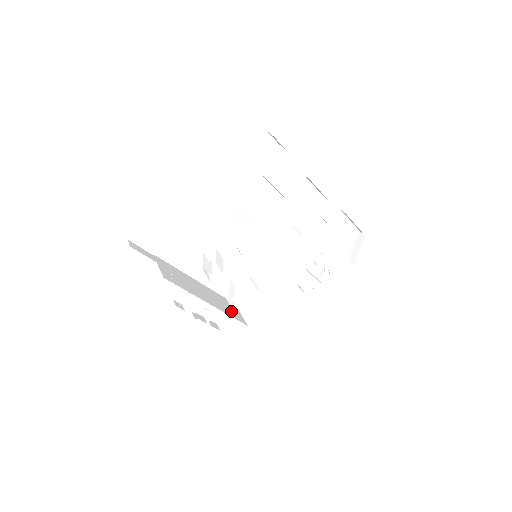
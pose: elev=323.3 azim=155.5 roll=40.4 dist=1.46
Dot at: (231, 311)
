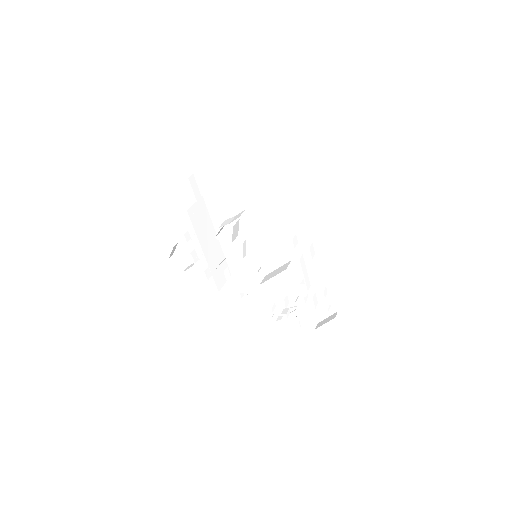
Dot at: (218, 273)
